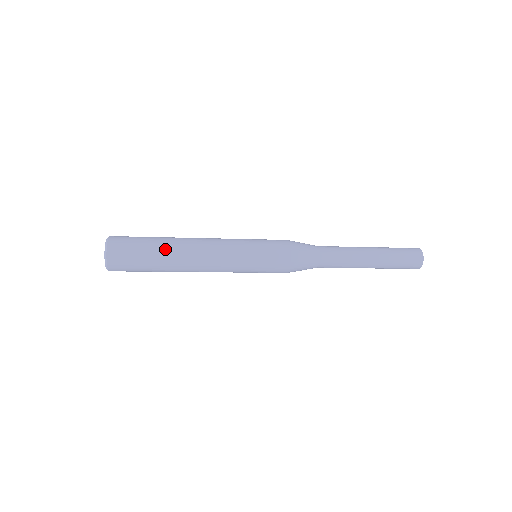
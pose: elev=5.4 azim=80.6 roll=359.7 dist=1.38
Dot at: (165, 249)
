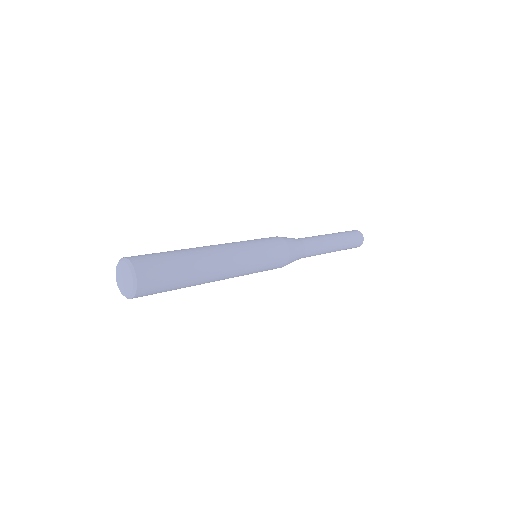
Dot at: (185, 252)
